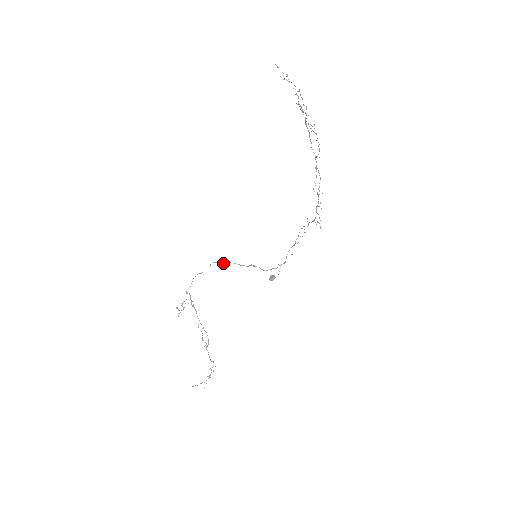
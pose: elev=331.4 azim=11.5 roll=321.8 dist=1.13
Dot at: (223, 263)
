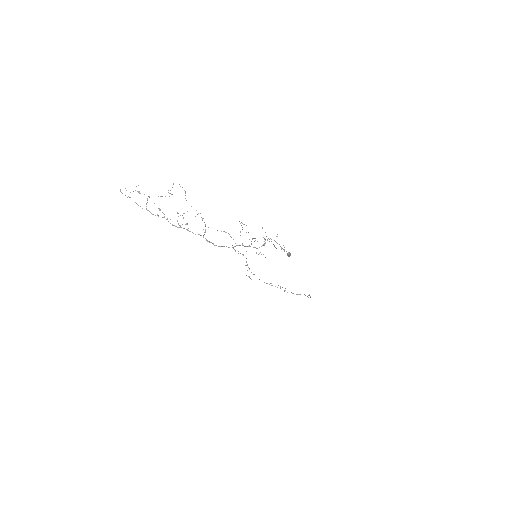
Dot at: occluded
